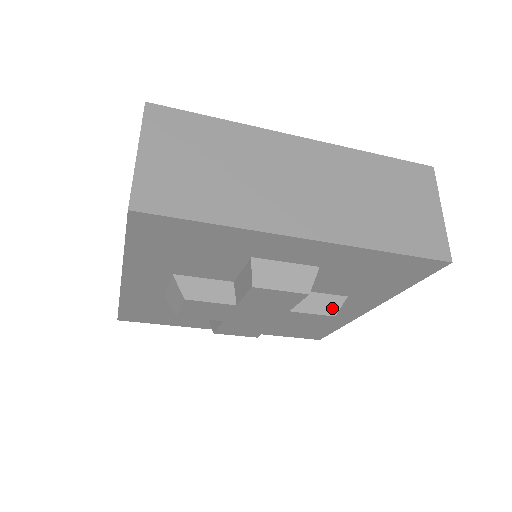
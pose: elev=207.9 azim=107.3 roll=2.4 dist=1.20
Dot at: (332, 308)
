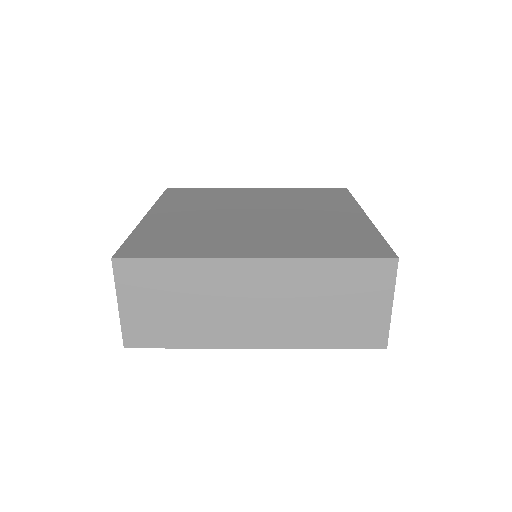
Dot at: occluded
